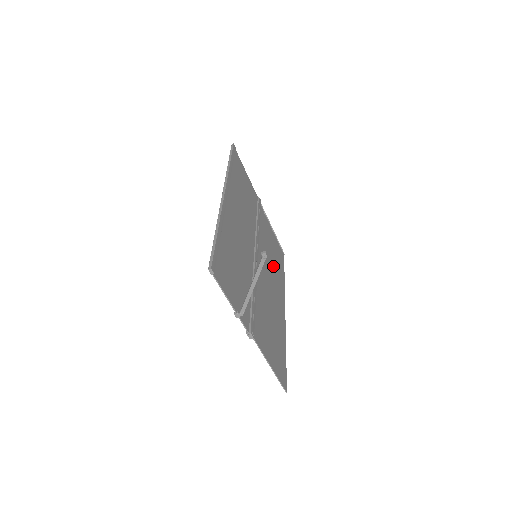
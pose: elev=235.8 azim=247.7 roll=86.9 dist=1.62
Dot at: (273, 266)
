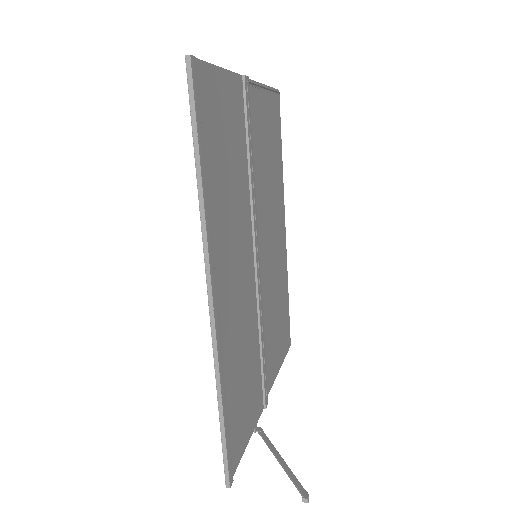
Dot at: (271, 187)
